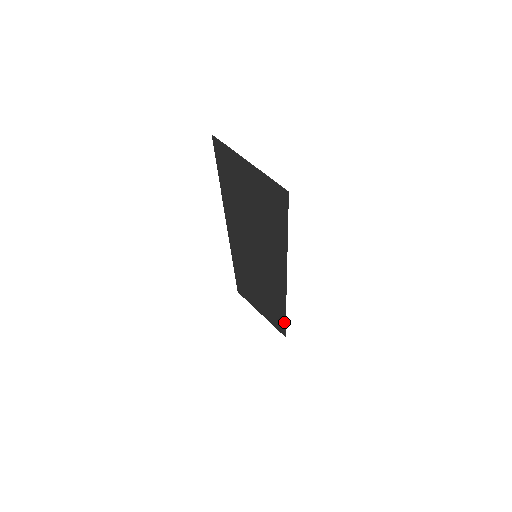
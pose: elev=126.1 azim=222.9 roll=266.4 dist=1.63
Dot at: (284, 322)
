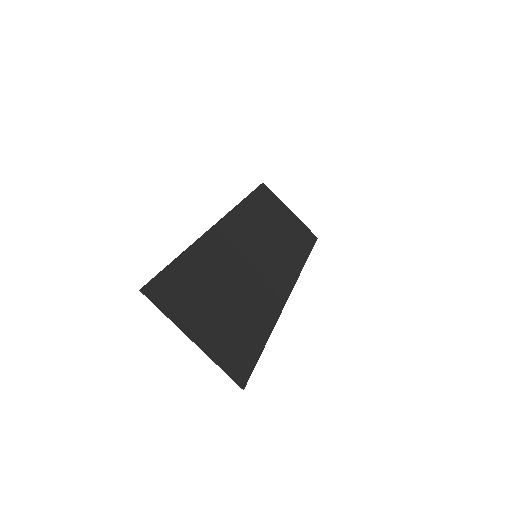
Dot at: (309, 250)
